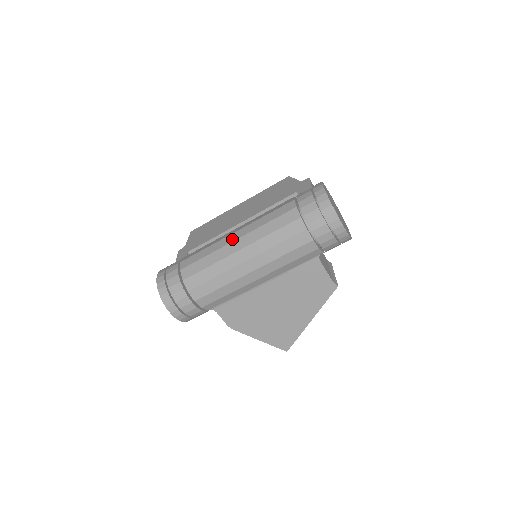
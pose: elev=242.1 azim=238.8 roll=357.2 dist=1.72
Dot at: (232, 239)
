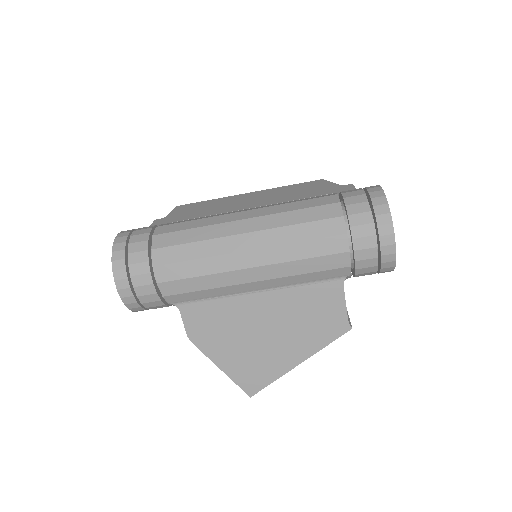
Dot at: (239, 217)
